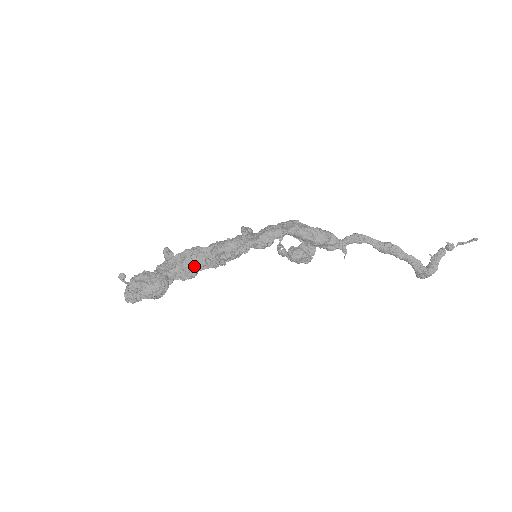
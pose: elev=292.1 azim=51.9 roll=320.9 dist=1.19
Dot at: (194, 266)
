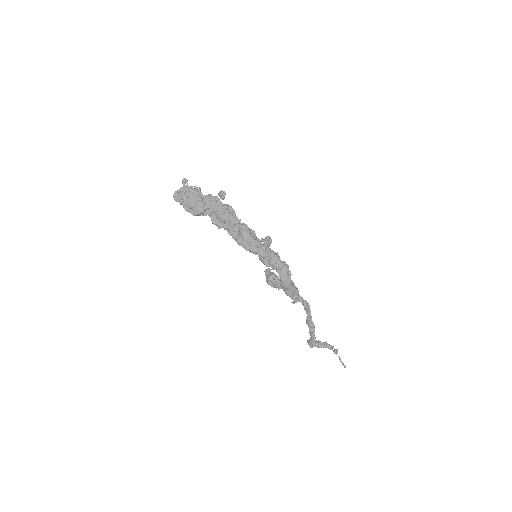
Dot at: (223, 224)
